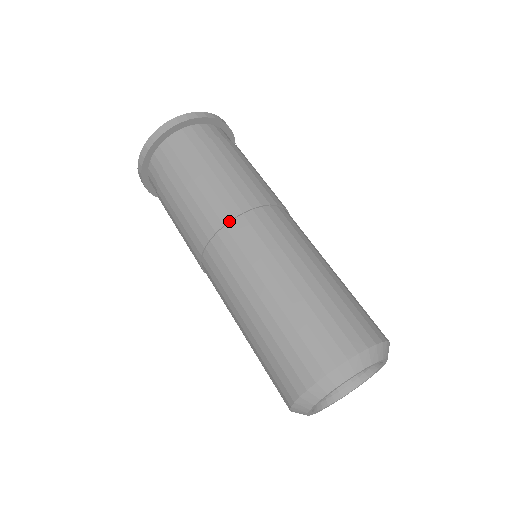
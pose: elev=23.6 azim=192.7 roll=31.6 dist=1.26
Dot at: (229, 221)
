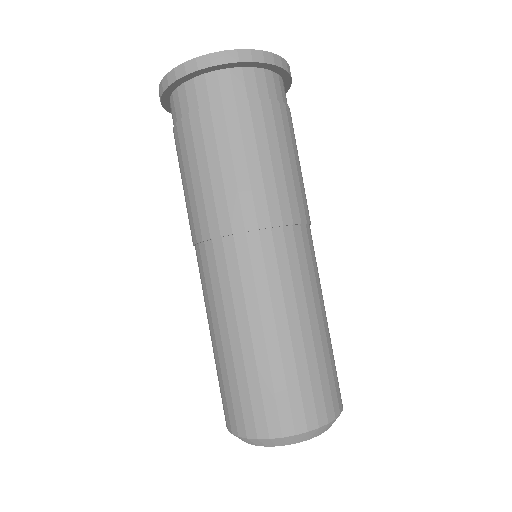
Dot at: (200, 242)
